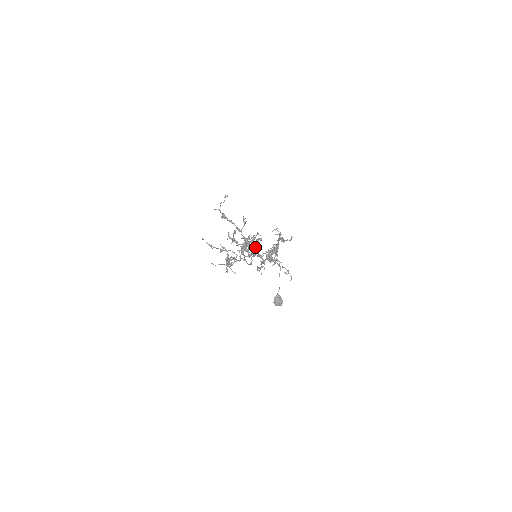
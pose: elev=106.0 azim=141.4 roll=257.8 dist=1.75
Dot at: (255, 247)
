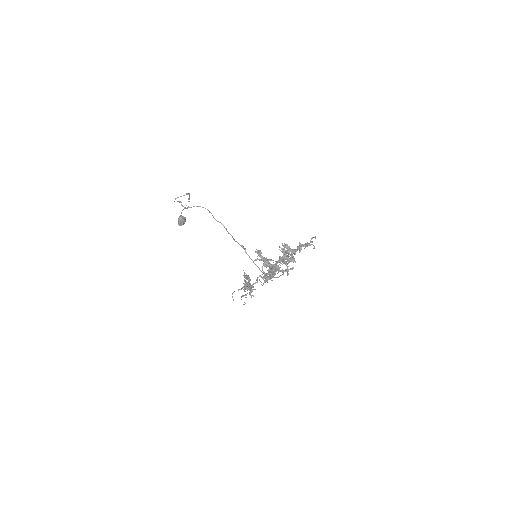
Dot at: occluded
